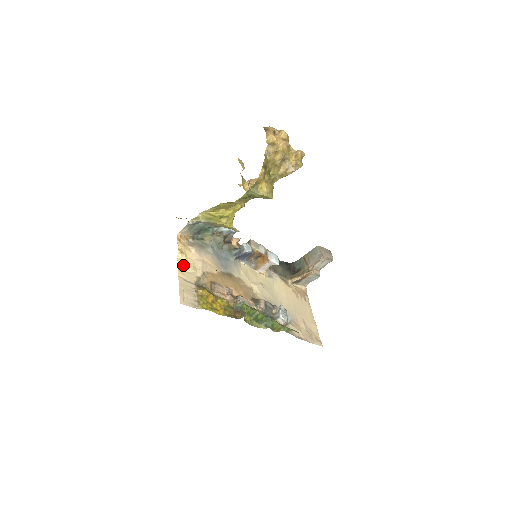
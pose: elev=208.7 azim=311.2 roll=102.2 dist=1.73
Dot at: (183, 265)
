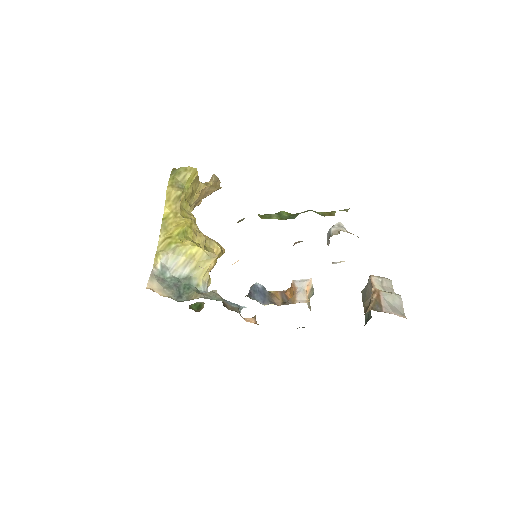
Dot at: occluded
